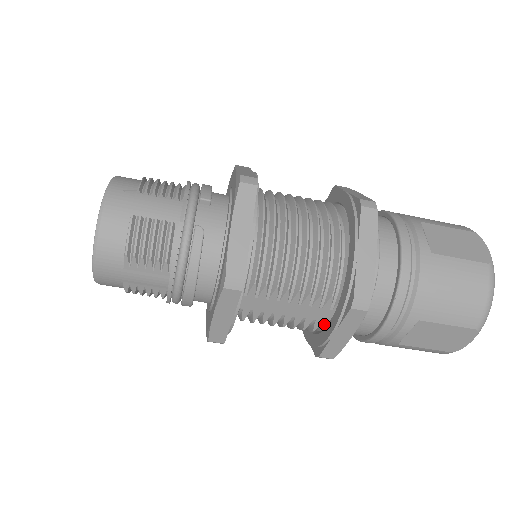
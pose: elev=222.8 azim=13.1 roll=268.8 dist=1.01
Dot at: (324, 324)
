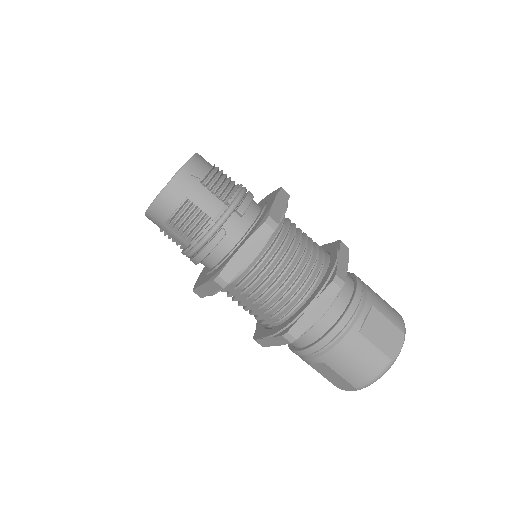
Dot at: (269, 325)
